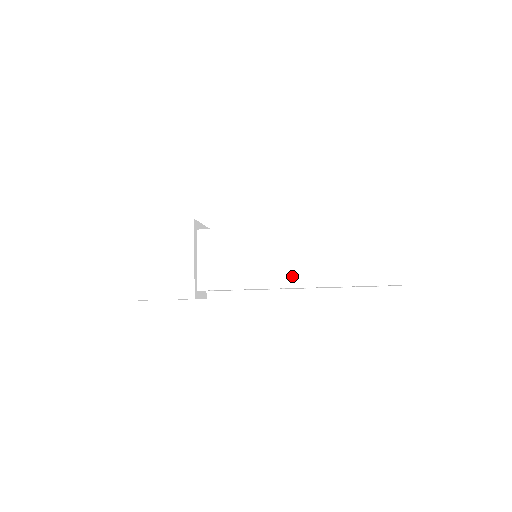
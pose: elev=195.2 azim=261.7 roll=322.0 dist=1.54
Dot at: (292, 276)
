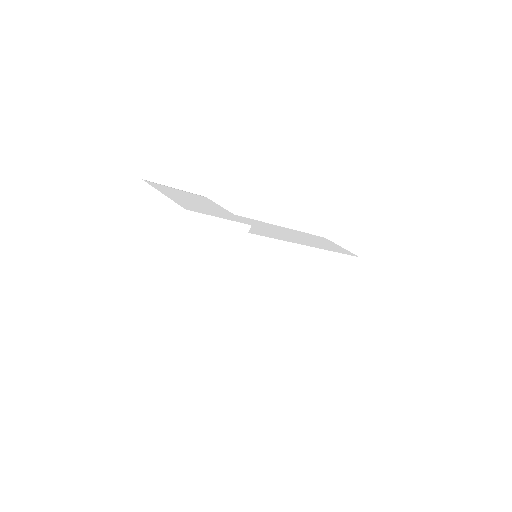
Dot at: (286, 290)
